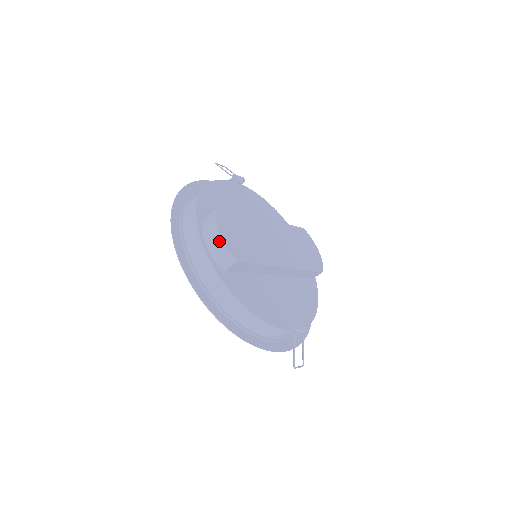
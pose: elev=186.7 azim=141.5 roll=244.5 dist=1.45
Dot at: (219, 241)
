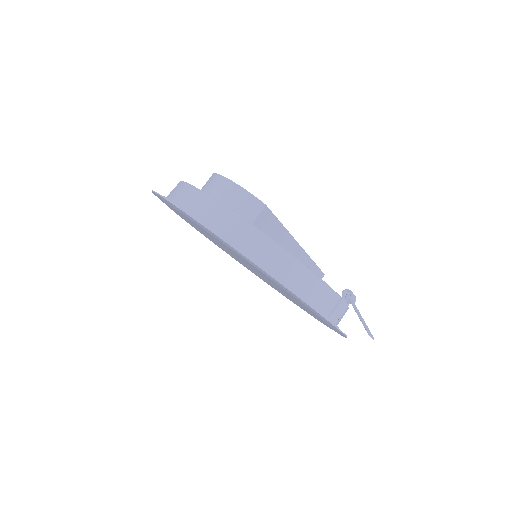
Dot at: (236, 189)
